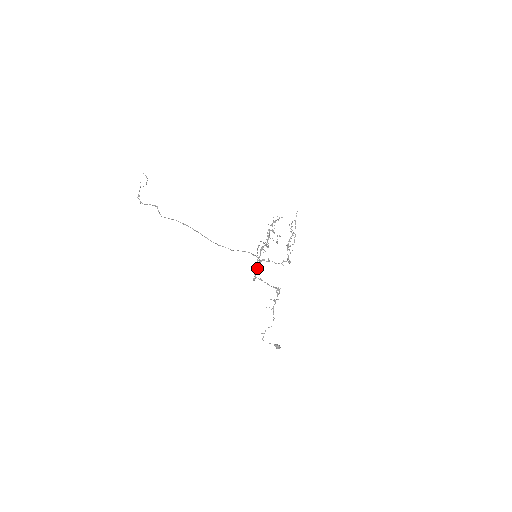
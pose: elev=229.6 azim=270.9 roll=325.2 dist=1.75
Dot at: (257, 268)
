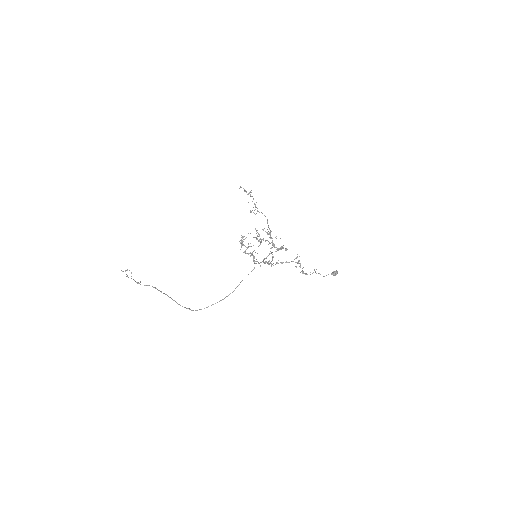
Dot at: occluded
